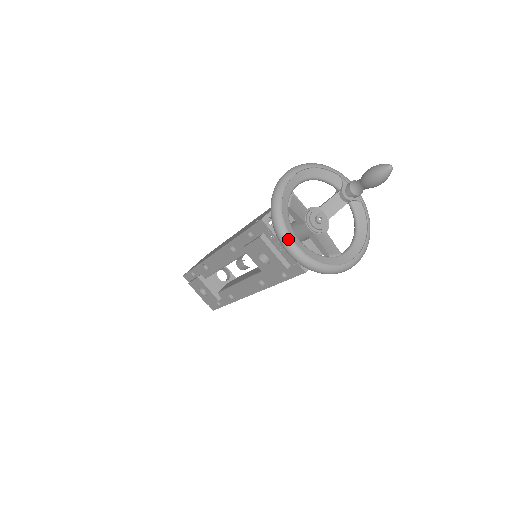
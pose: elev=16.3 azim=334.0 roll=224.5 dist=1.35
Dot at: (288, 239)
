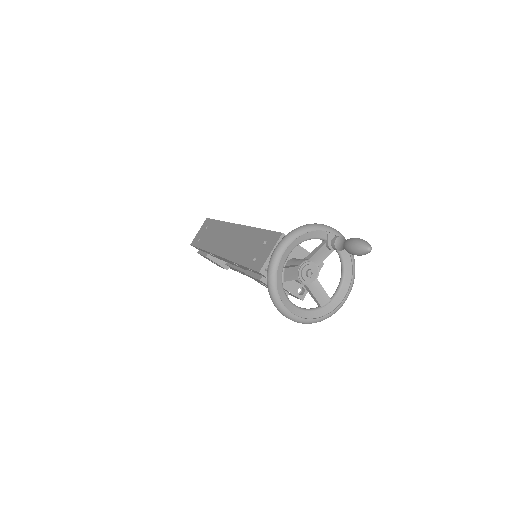
Dot at: (286, 312)
